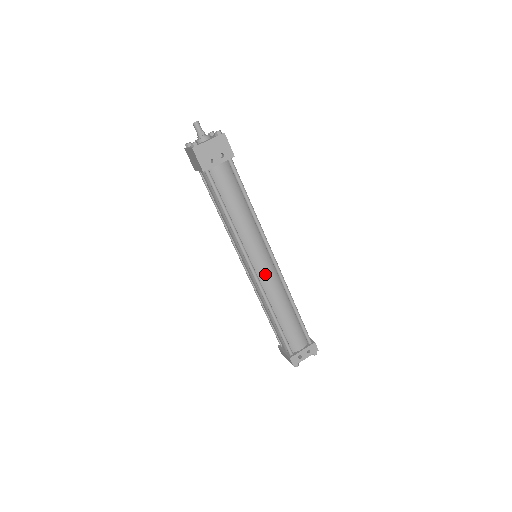
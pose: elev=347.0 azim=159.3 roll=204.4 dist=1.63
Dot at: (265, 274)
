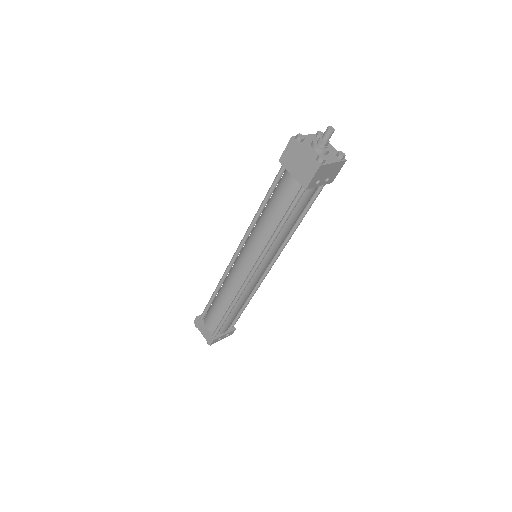
Dot at: (256, 278)
